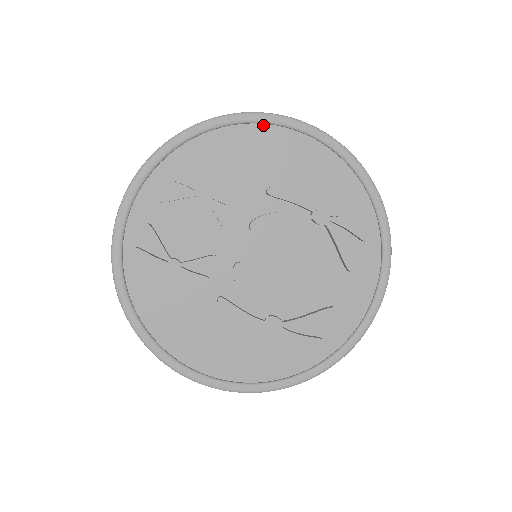
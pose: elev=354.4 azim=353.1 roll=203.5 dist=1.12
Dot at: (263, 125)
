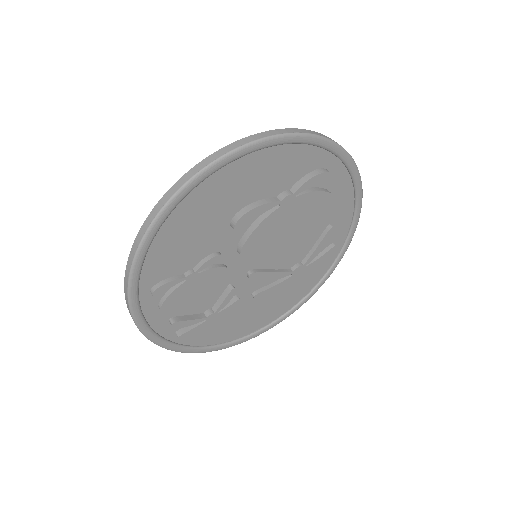
Dot at: (187, 196)
